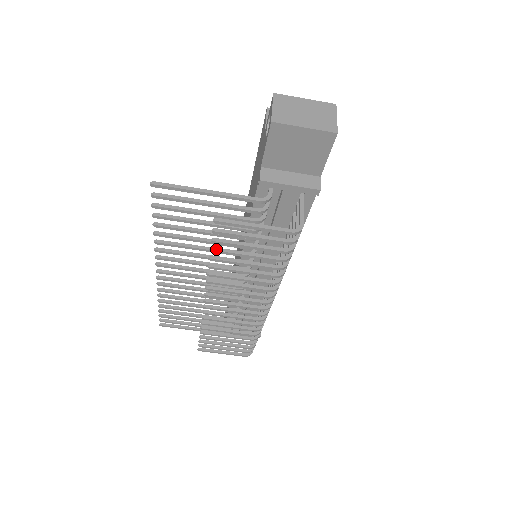
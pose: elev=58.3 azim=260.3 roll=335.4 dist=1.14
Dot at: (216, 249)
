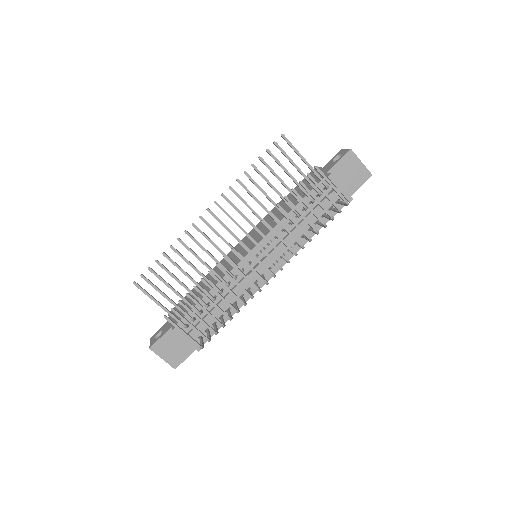
Dot at: (296, 191)
